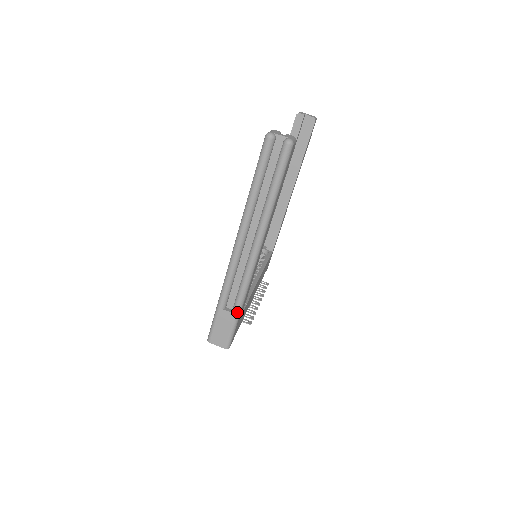
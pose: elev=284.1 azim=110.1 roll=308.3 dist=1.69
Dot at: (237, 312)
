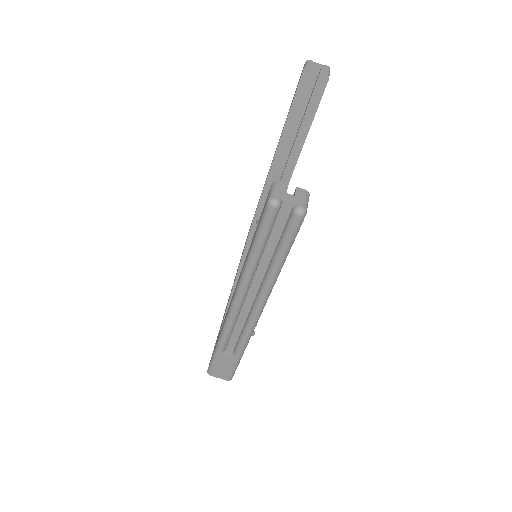
Dot at: (239, 356)
